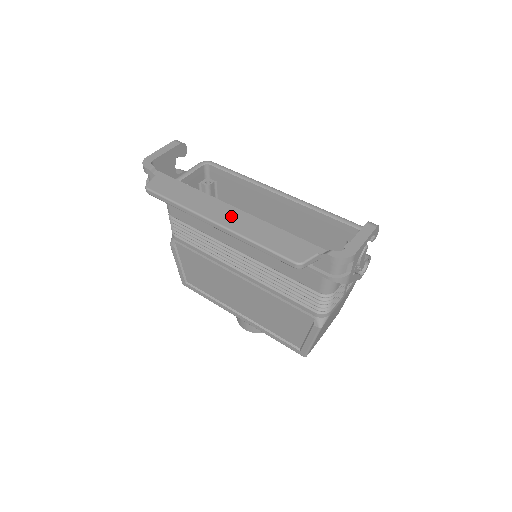
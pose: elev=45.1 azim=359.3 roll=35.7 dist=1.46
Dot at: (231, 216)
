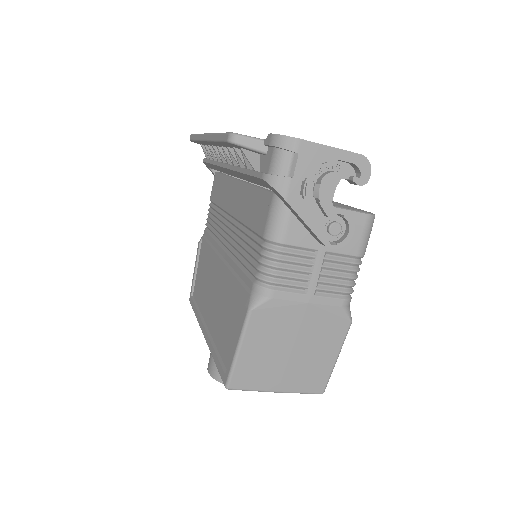
Dot at: occluded
